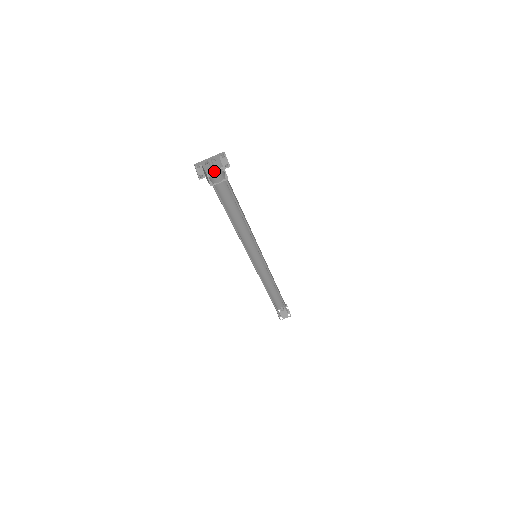
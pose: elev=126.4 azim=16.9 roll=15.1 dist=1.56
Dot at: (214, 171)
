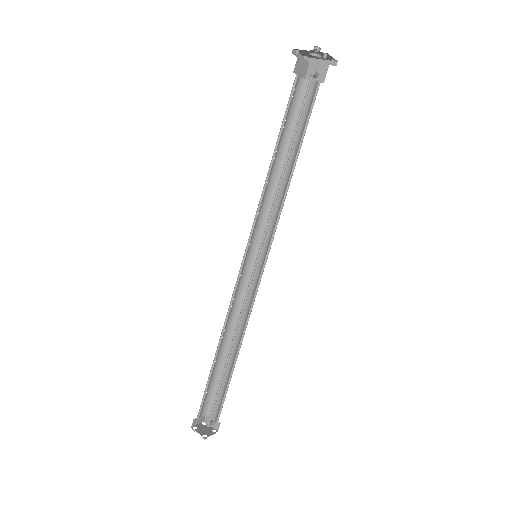
Dot at: (312, 74)
